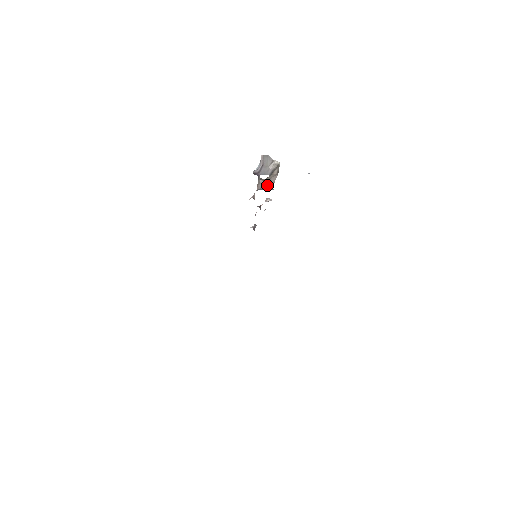
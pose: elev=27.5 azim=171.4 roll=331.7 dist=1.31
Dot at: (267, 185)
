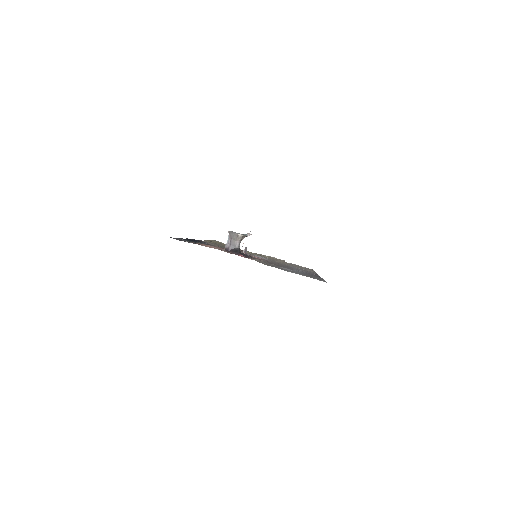
Dot at: occluded
